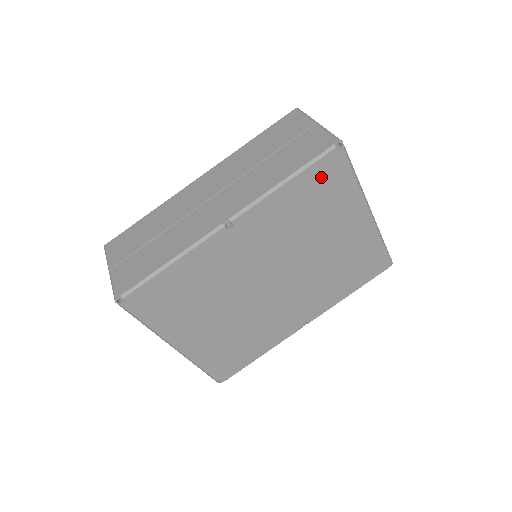
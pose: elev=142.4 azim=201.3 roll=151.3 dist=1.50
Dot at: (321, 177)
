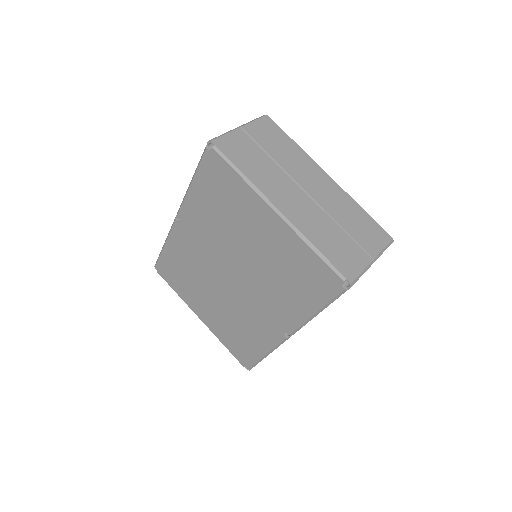
Dot at: (211, 176)
